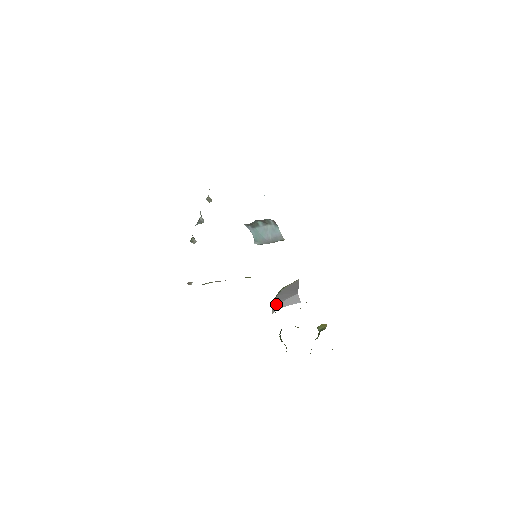
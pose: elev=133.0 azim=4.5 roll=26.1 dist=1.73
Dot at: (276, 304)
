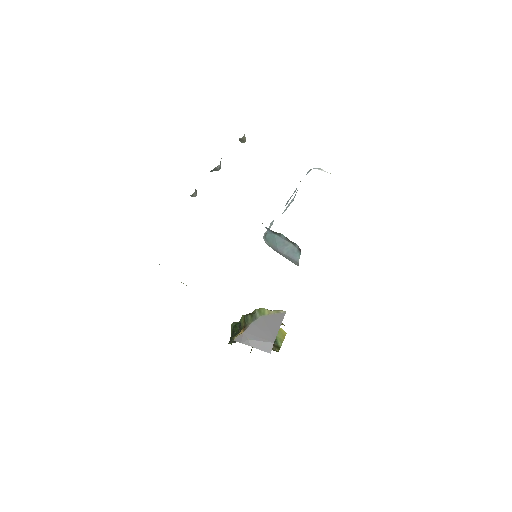
Dot at: (244, 337)
